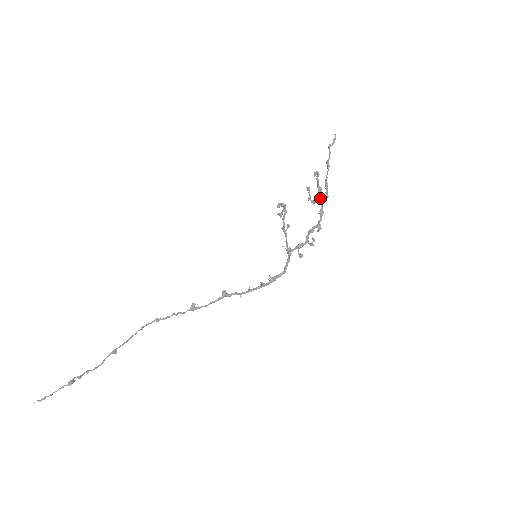
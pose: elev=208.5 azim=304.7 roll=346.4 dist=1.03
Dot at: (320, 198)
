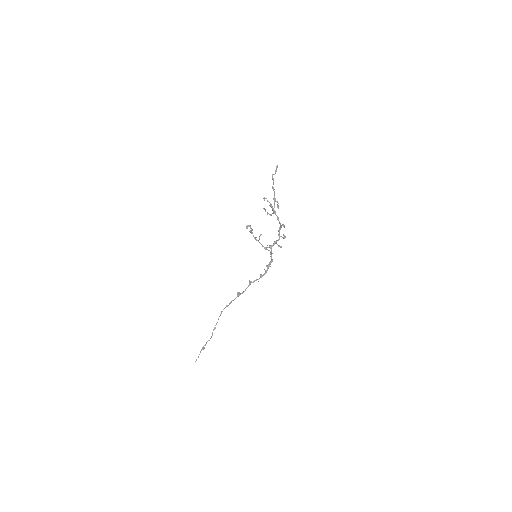
Dot at: (273, 211)
